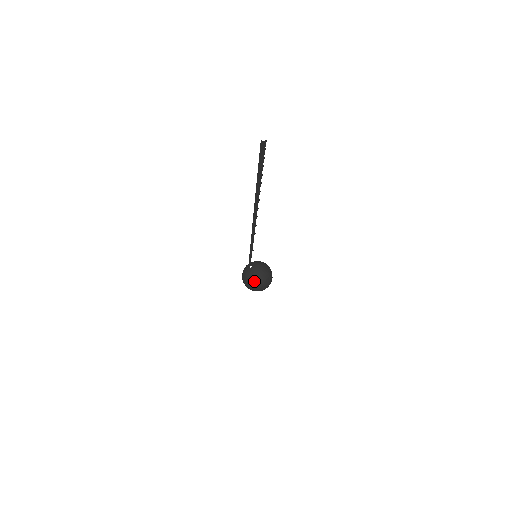
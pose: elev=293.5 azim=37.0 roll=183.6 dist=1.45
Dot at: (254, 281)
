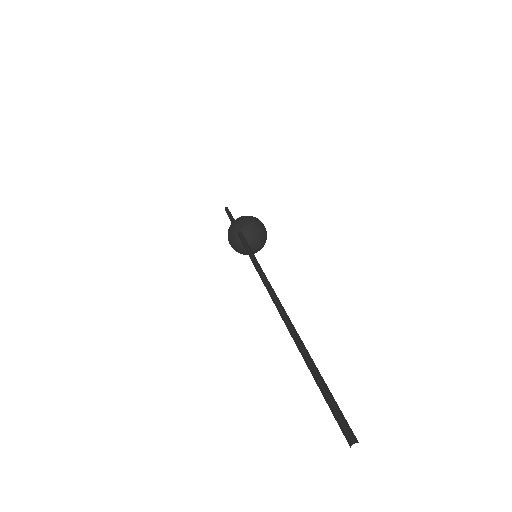
Dot at: (245, 252)
